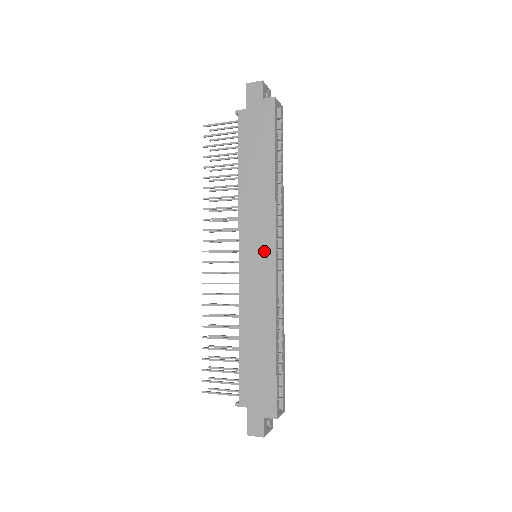
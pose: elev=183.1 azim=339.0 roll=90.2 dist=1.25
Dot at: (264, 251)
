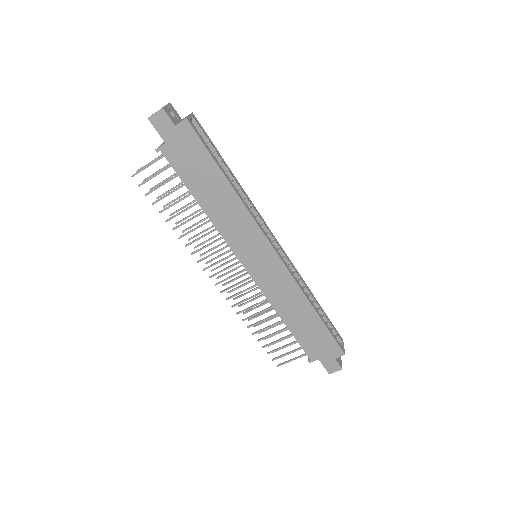
Dot at: (264, 254)
